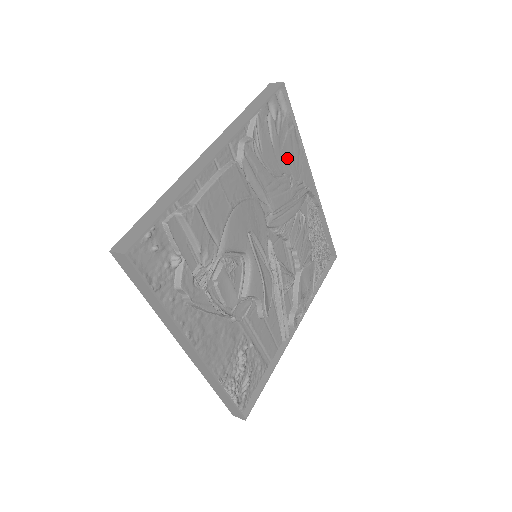
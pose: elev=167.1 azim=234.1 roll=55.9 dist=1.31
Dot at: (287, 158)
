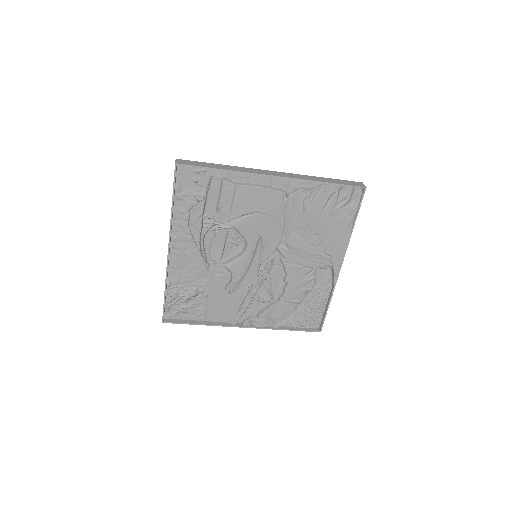
Dot at: (329, 229)
